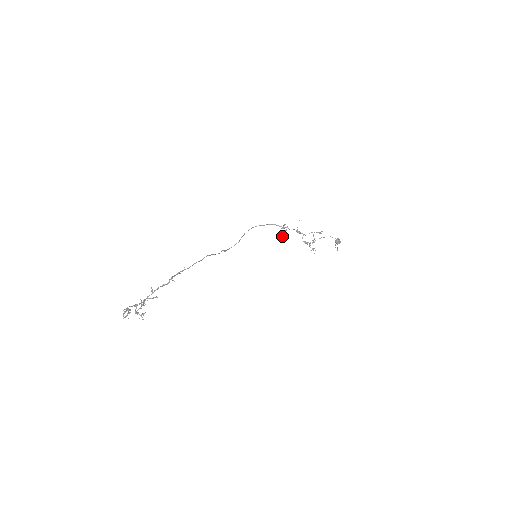
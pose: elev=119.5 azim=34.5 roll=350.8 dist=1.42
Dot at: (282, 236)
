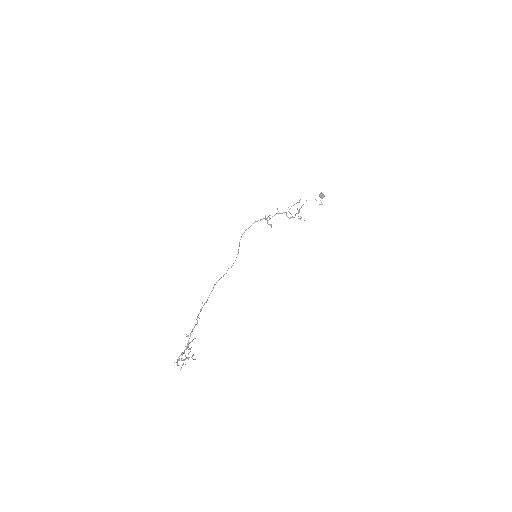
Dot at: (270, 225)
